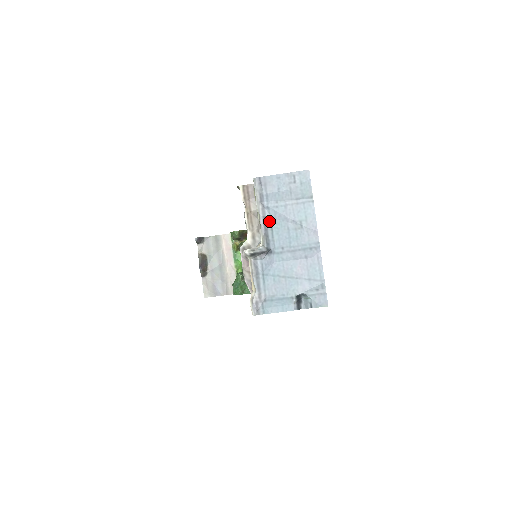
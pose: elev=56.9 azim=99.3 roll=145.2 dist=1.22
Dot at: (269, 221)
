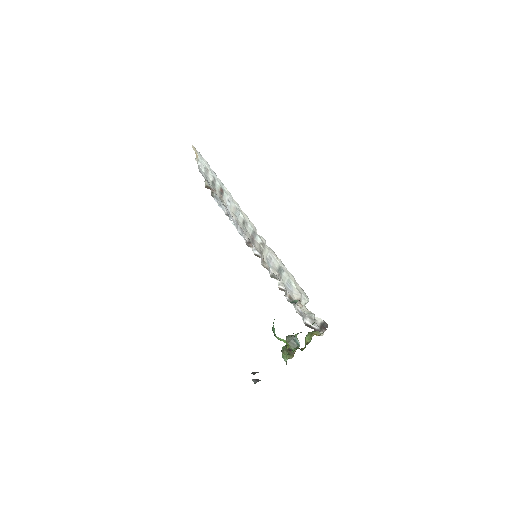
Dot at: occluded
